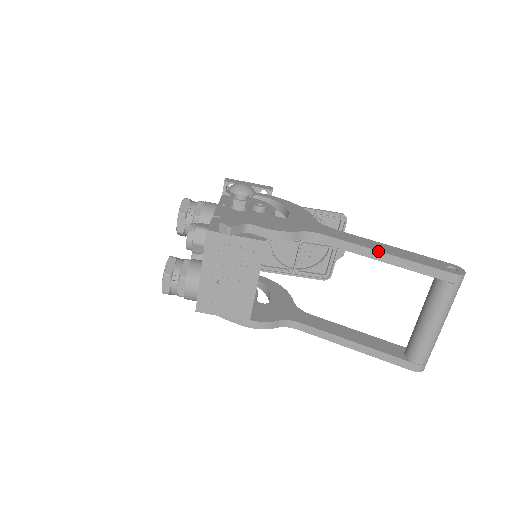
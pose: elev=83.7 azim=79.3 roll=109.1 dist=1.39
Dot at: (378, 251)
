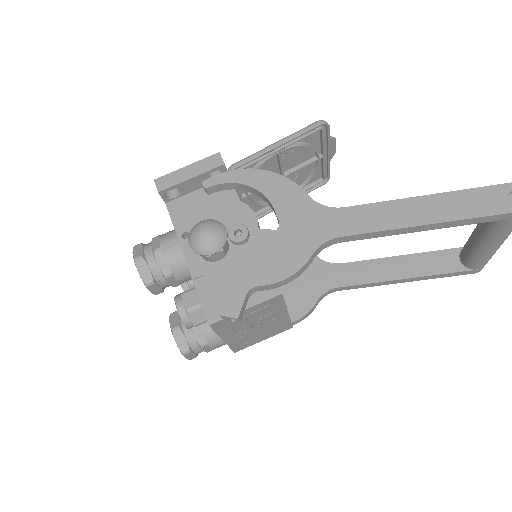
Dot at: (418, 226)
